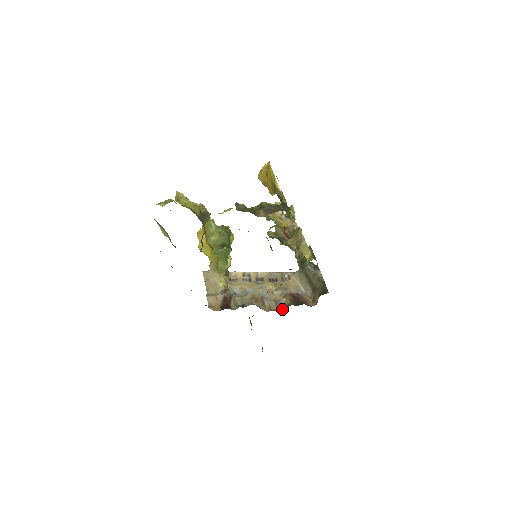
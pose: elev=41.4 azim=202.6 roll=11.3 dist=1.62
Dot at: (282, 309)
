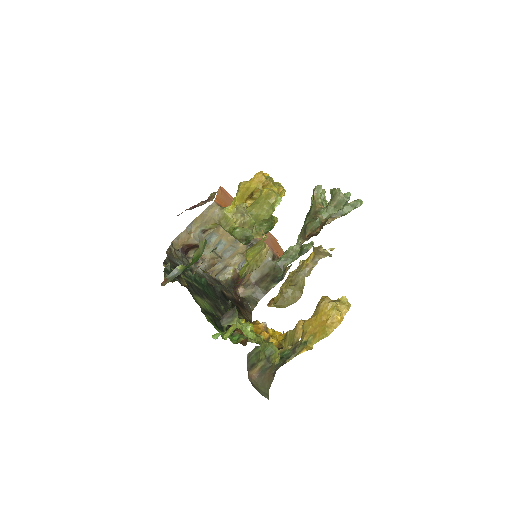
Dot at: (220, 276)
